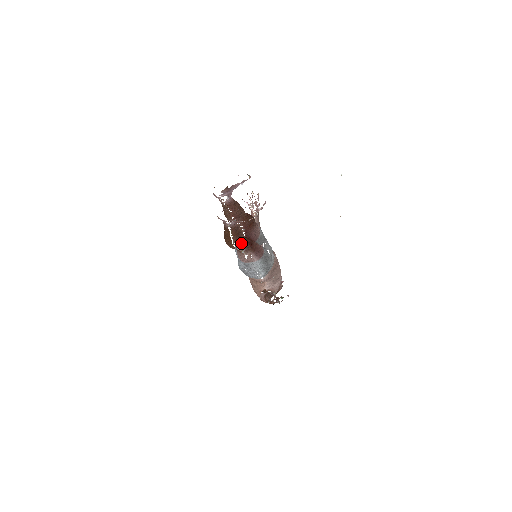
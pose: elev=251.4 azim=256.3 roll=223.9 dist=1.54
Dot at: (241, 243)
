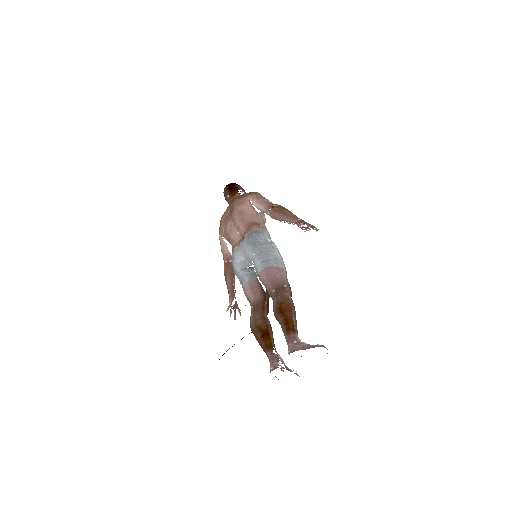
Dot at: occluded
